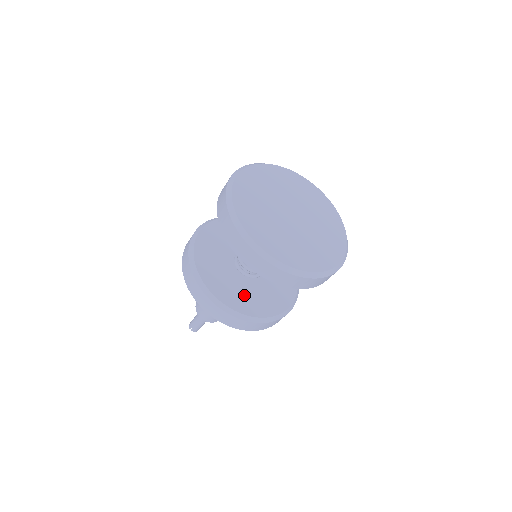
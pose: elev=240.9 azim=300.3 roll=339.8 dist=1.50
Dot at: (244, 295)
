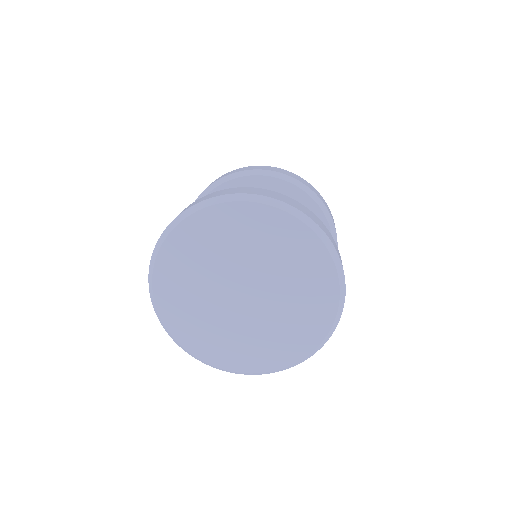
Dot at: occluded
